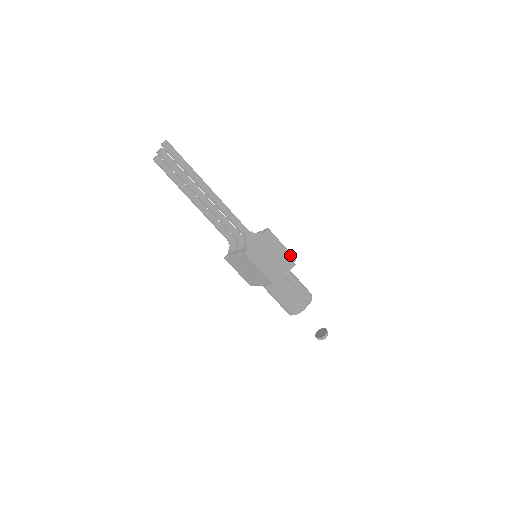
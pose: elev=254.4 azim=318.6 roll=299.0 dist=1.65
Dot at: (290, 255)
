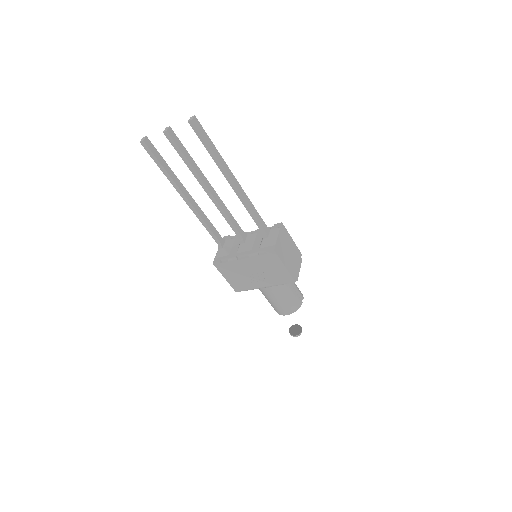
Dot at: (298, 250)
